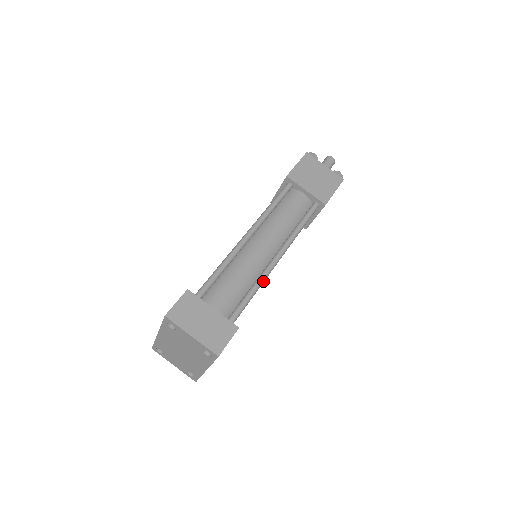
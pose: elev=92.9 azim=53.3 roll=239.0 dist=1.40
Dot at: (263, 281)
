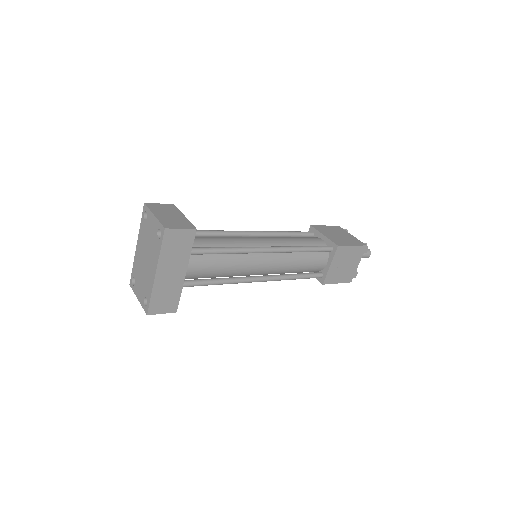
Dot at: (246, 250)
